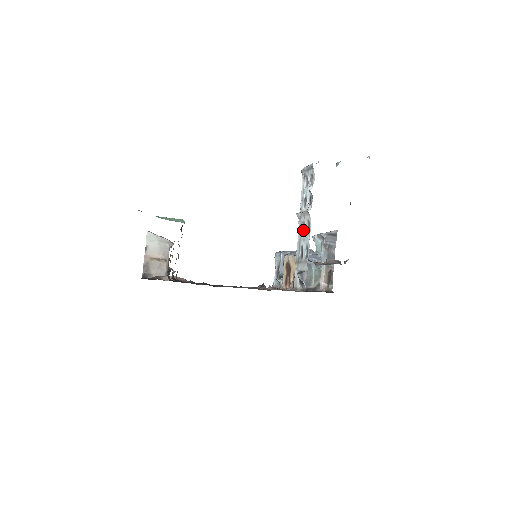
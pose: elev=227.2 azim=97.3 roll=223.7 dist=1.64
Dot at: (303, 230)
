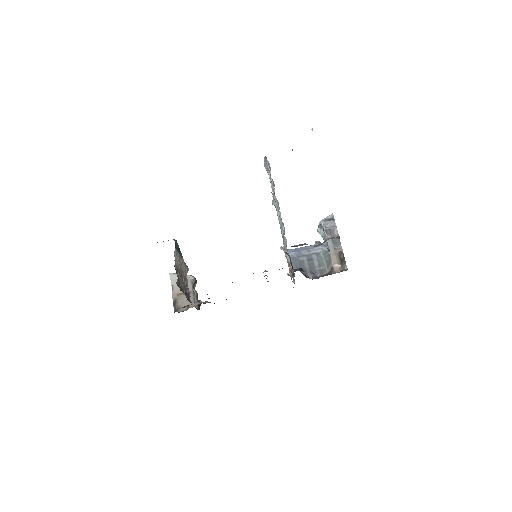
Dot at: occluded
